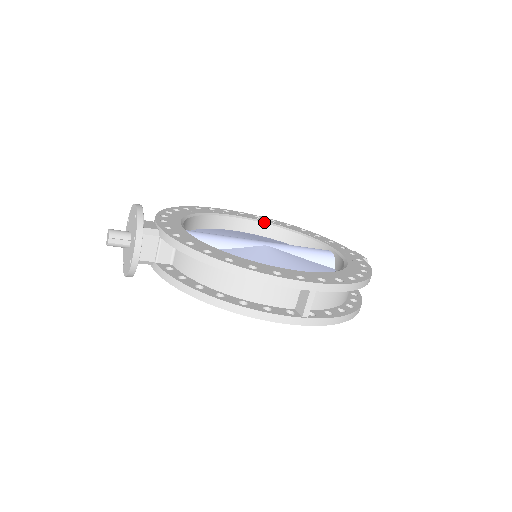
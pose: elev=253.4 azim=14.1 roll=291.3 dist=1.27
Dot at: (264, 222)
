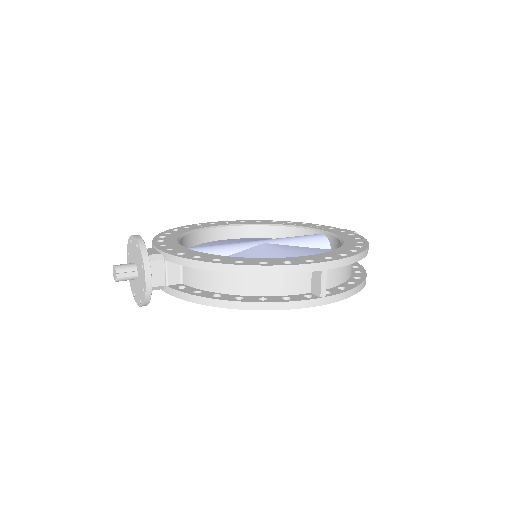
Dot at: (251, 224)
